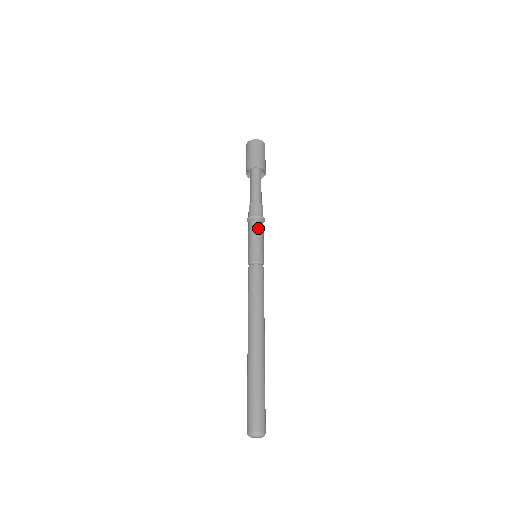
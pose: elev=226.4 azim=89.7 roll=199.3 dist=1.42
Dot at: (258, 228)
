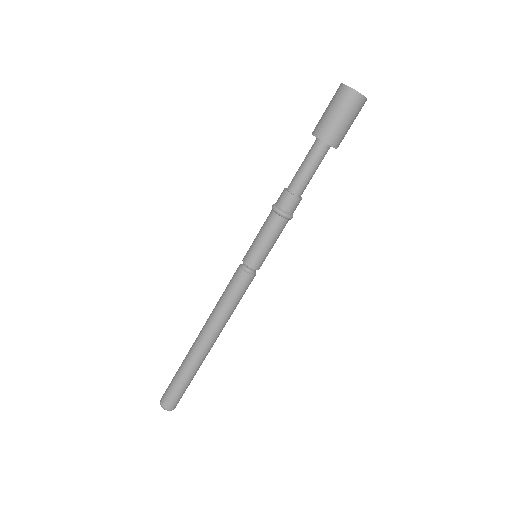
Dot at: (277, 231)
